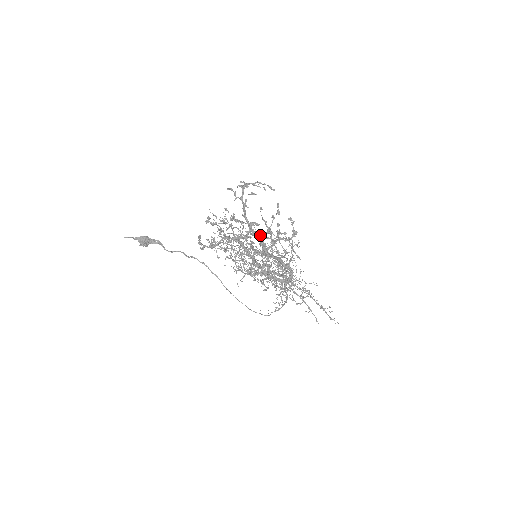
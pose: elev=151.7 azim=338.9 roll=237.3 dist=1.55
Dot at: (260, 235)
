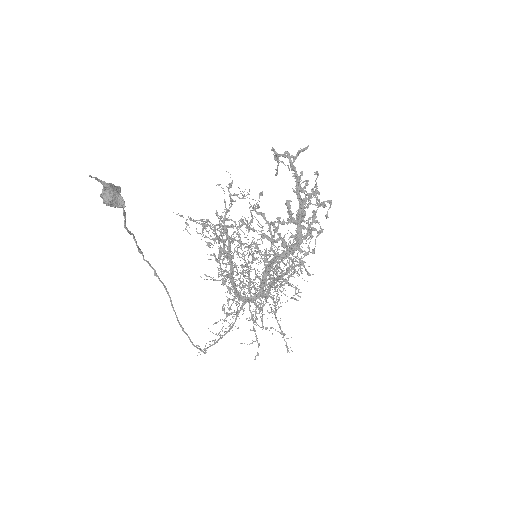
Dot at: occluded
